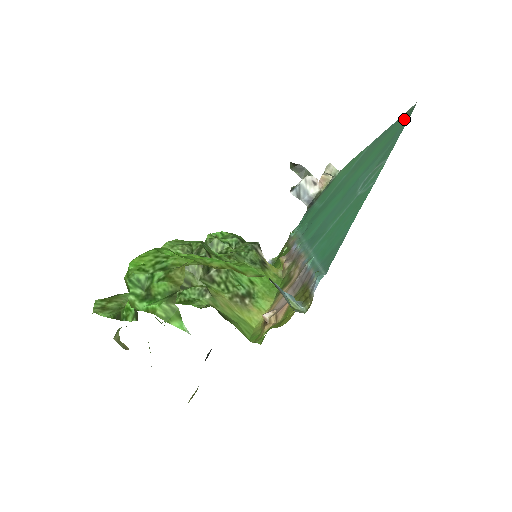
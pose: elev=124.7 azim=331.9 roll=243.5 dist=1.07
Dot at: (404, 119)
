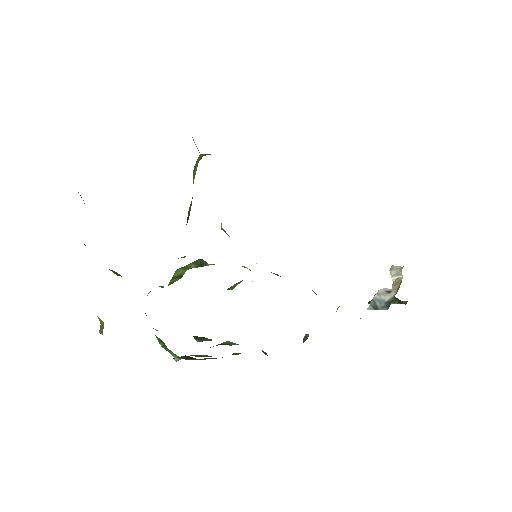
Dot at: occluded
